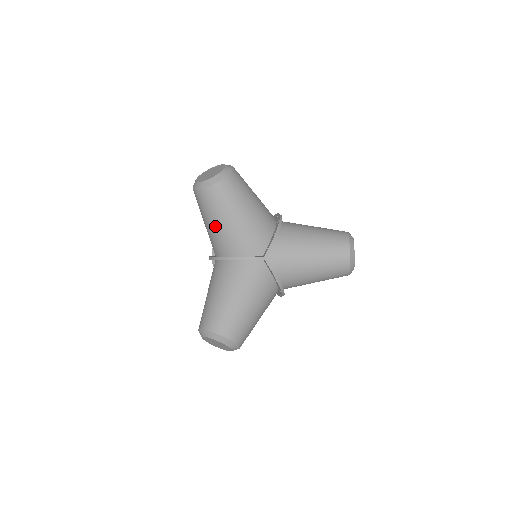
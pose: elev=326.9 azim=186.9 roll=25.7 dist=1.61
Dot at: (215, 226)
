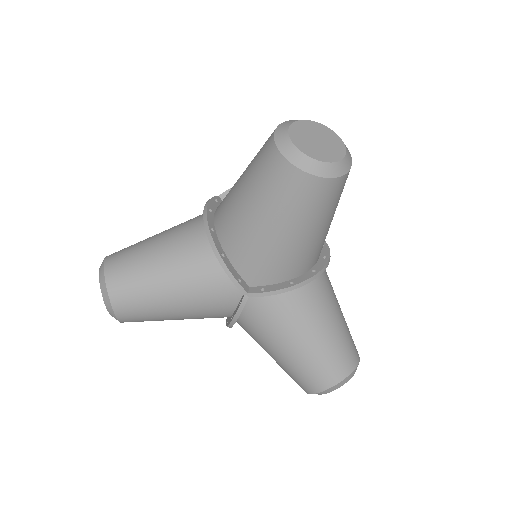
Dot at: (243, 200)
